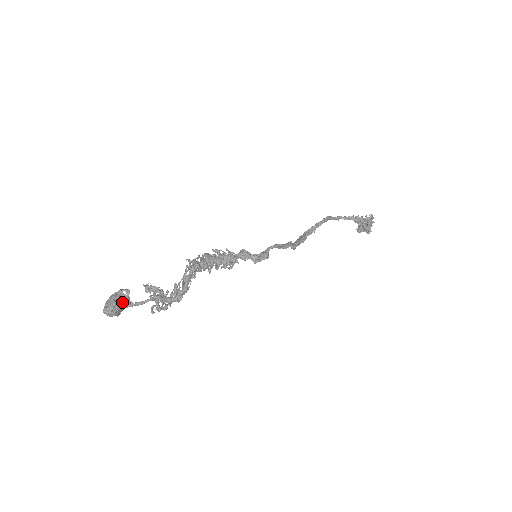
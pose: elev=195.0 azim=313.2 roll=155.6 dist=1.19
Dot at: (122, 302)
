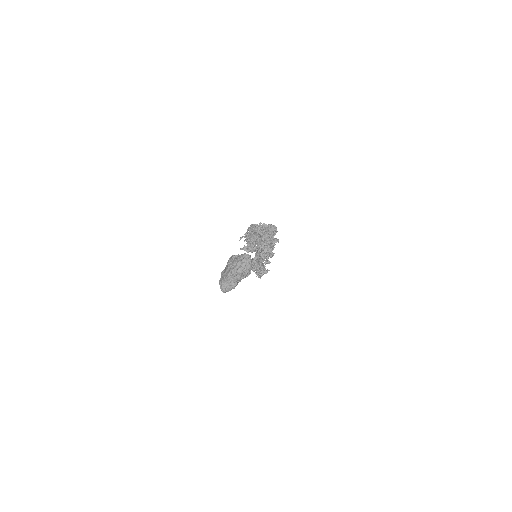
Dot at: occluded
